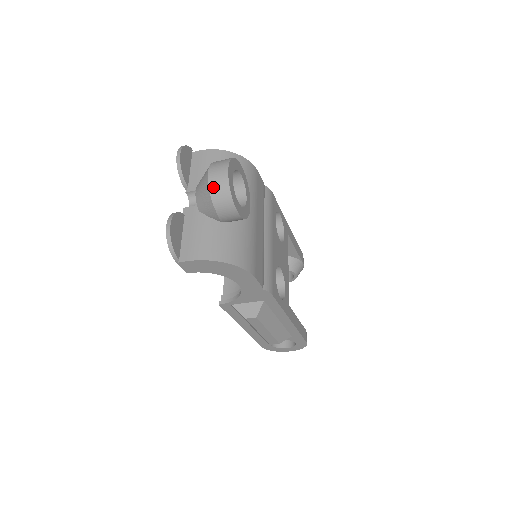
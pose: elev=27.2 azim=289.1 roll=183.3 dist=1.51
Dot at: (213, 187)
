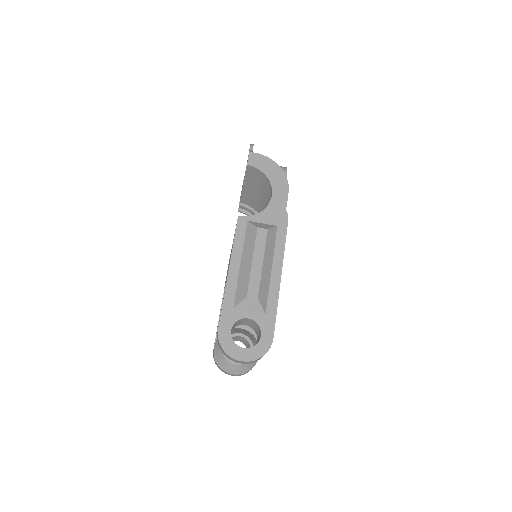
Dot at: occluded
